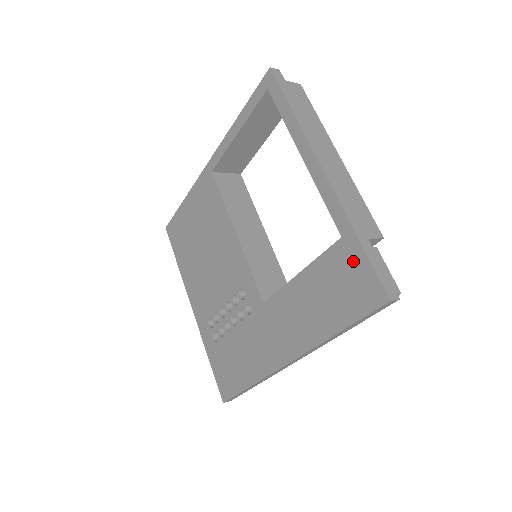
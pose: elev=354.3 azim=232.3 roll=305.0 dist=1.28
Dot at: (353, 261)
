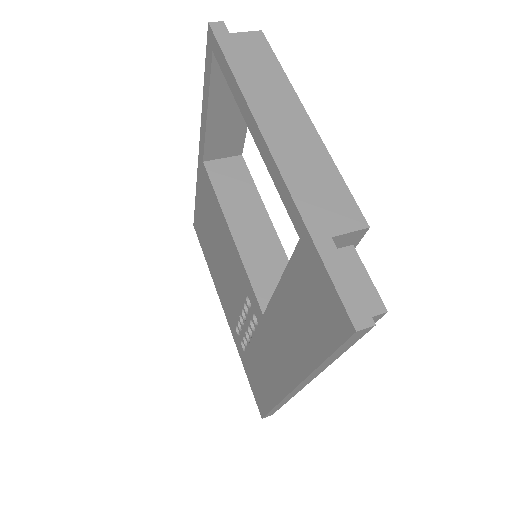
Dot at: (314, 272)
